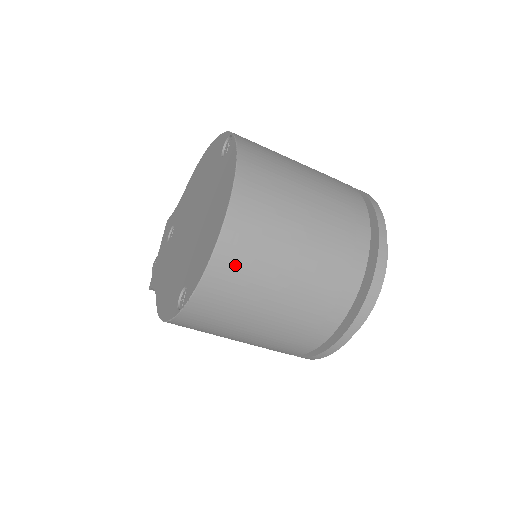
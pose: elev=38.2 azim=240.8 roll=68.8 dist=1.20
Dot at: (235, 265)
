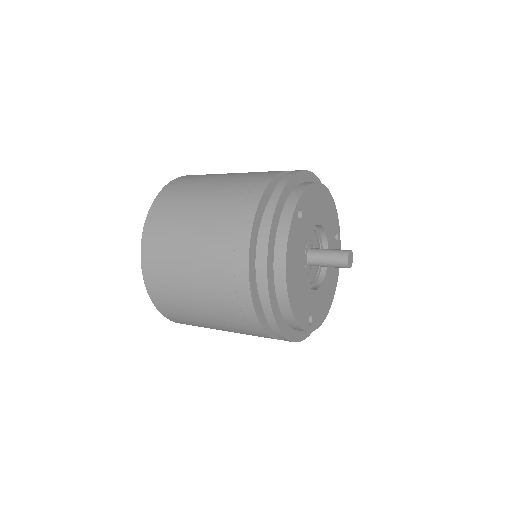
Dot at: (159, 285)
